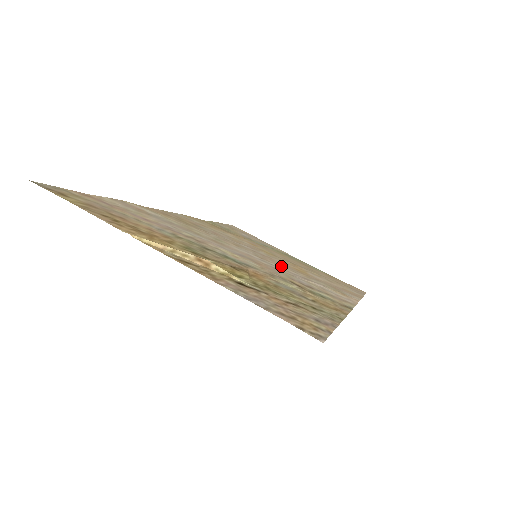
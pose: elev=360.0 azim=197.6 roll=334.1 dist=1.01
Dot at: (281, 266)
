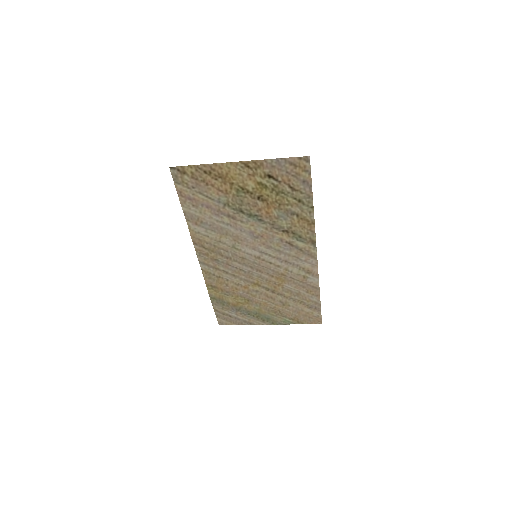
Dot at: (270, 263)
